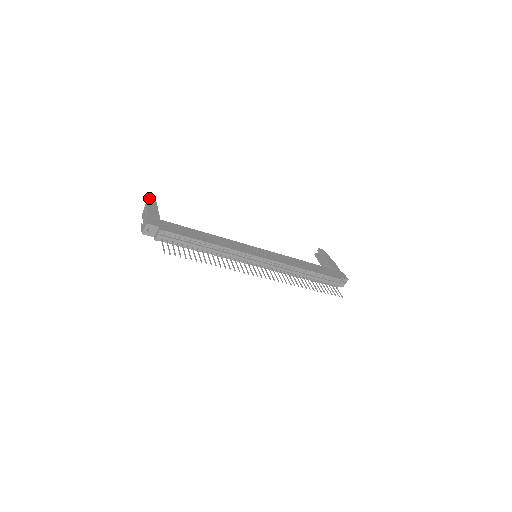
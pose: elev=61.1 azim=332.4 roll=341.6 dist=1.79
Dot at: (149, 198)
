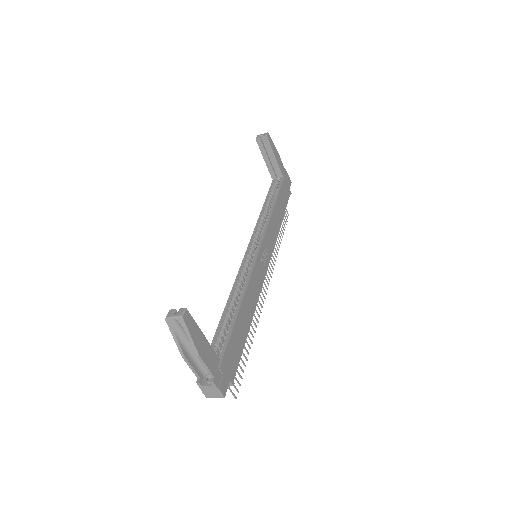
Dot at: (188, 328)
